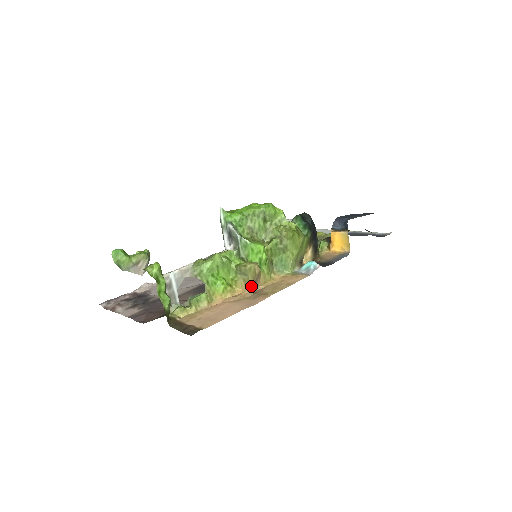
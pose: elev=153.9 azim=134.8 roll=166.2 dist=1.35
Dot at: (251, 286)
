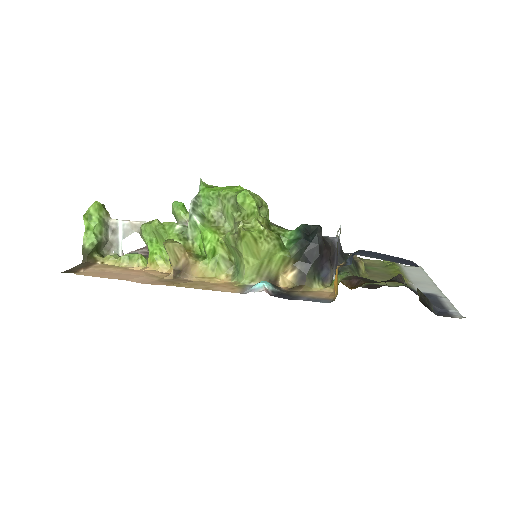
Dot at: (180, 271)
